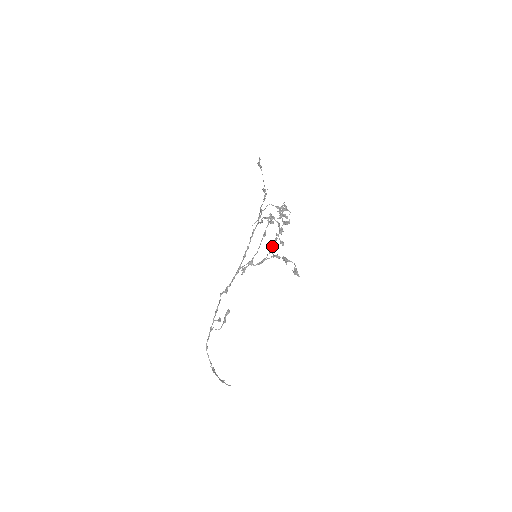
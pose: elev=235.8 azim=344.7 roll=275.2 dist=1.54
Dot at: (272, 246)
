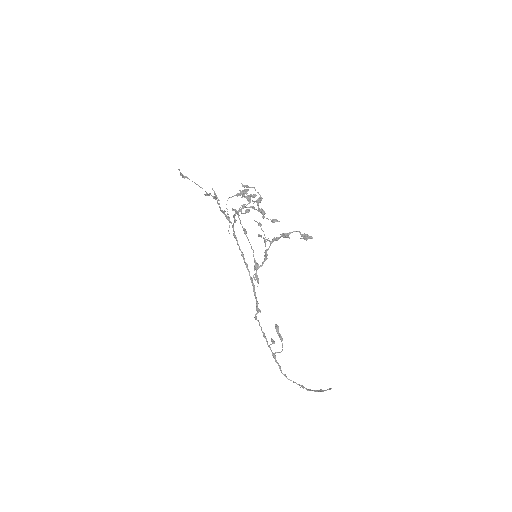
Dot at: (261, 235)
